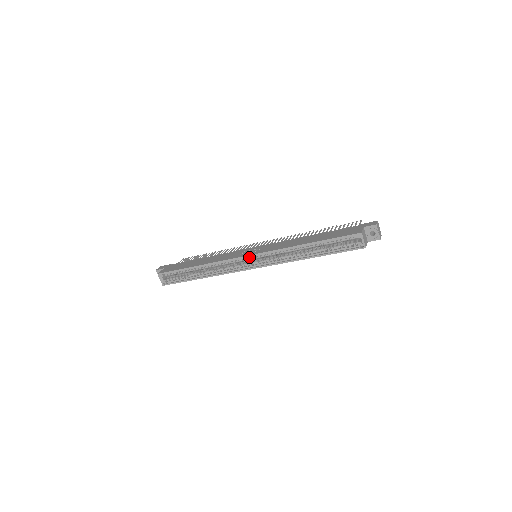
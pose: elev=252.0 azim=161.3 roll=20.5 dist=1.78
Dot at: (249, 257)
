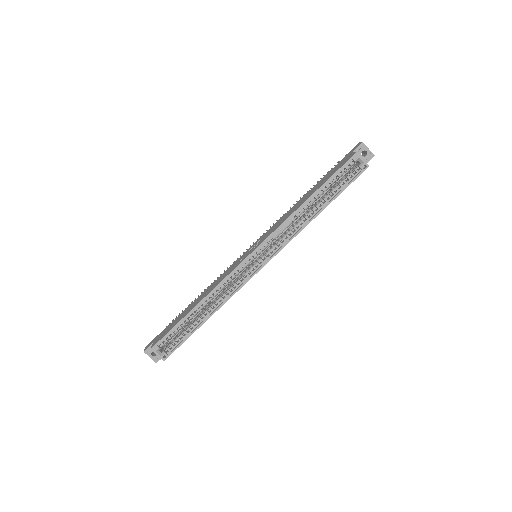
Dot at: (252, 256)
